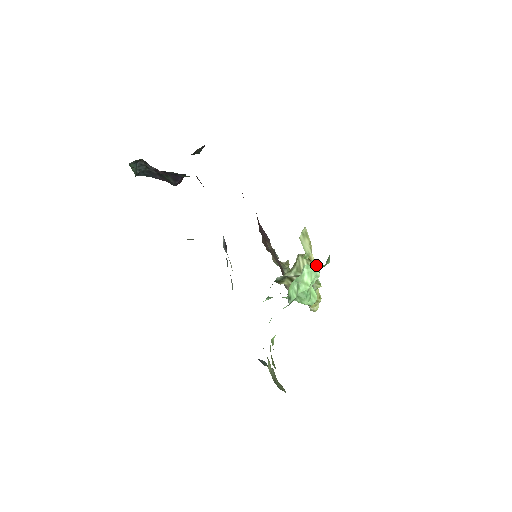
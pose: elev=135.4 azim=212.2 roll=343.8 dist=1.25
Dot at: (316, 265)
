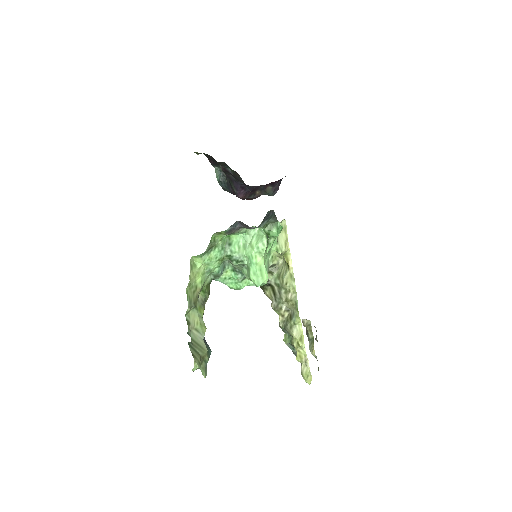
Dot at: (264, 230)
